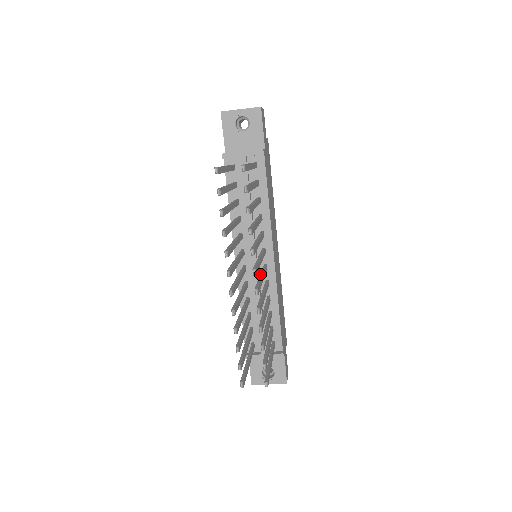
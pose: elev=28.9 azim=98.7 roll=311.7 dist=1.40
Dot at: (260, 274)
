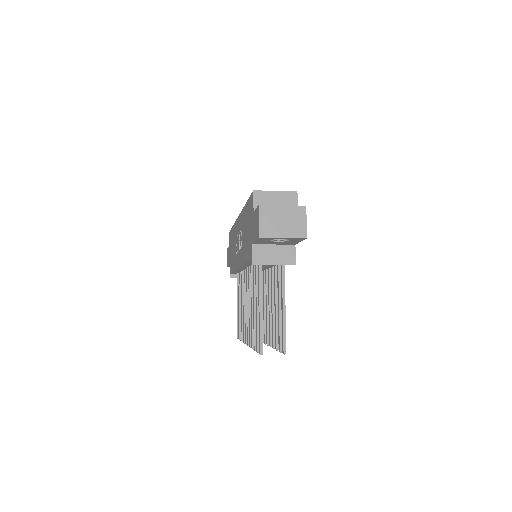
Dot at: (264, 304)
